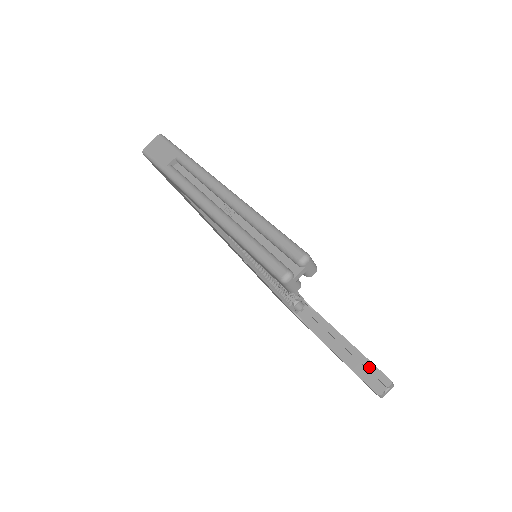
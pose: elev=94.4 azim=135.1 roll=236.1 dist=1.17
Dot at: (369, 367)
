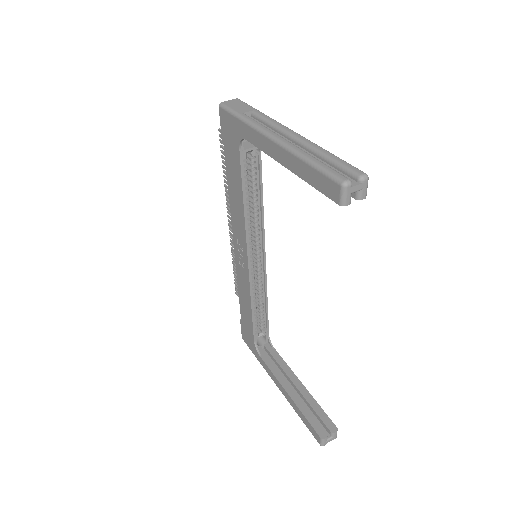
Dot at: (318, 411)
